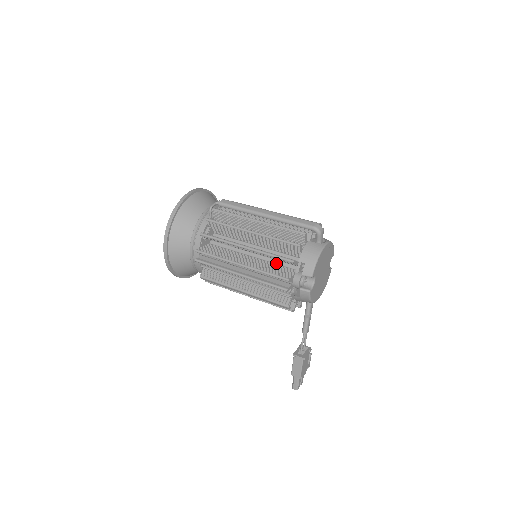
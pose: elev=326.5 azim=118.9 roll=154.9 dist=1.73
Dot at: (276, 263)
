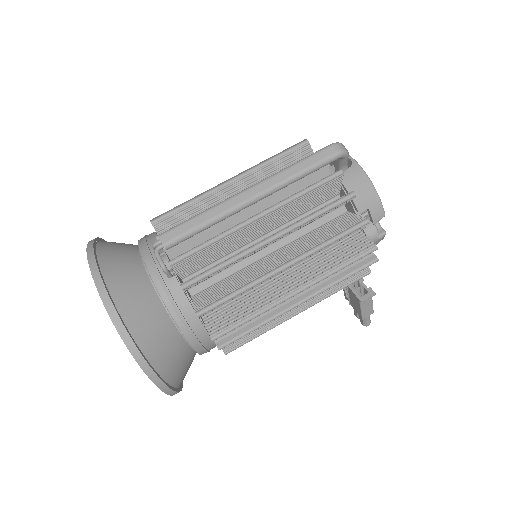
Dot at: occluded
